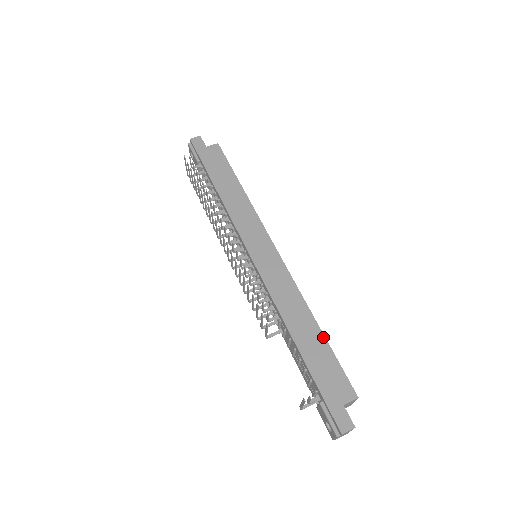
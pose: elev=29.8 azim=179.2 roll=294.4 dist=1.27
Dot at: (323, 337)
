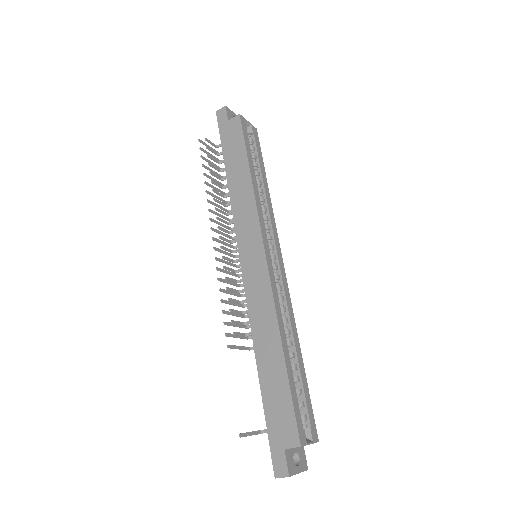
Dot at: (284, 369)
